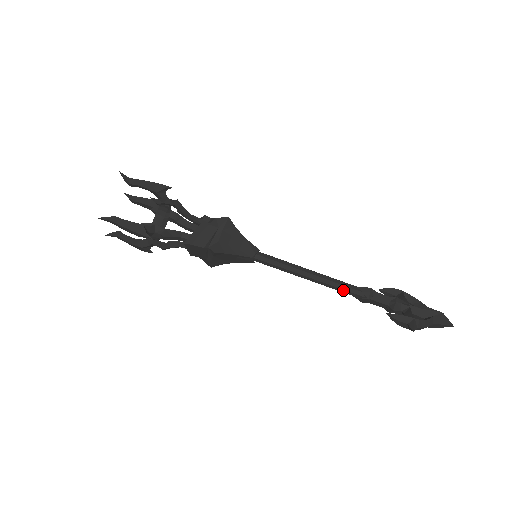
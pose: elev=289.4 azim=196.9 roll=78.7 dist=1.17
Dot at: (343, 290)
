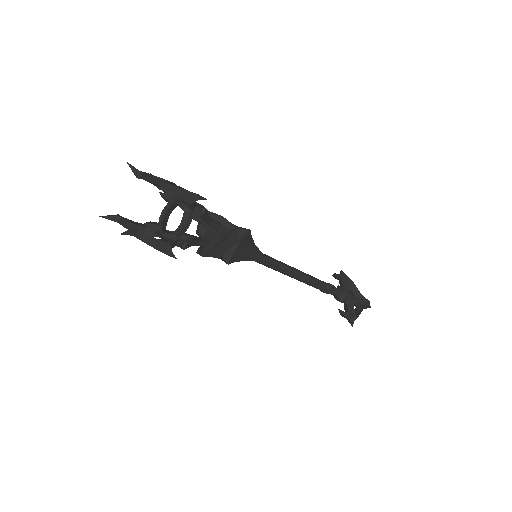
Dot at: (313, 286)
